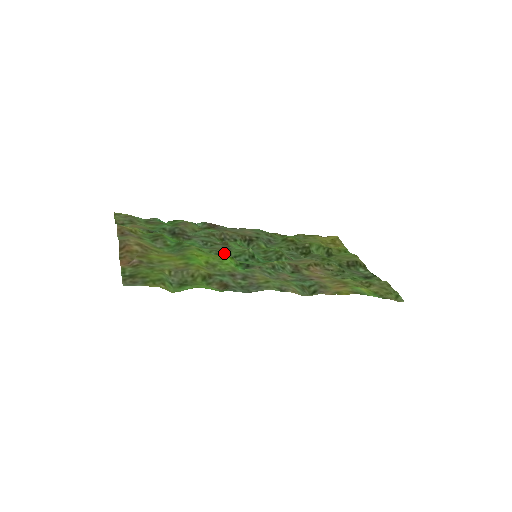
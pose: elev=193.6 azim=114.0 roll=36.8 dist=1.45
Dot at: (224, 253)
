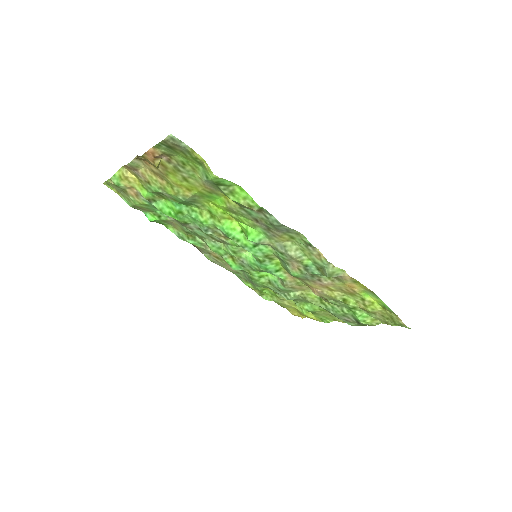
Dot at: (227, 237)
